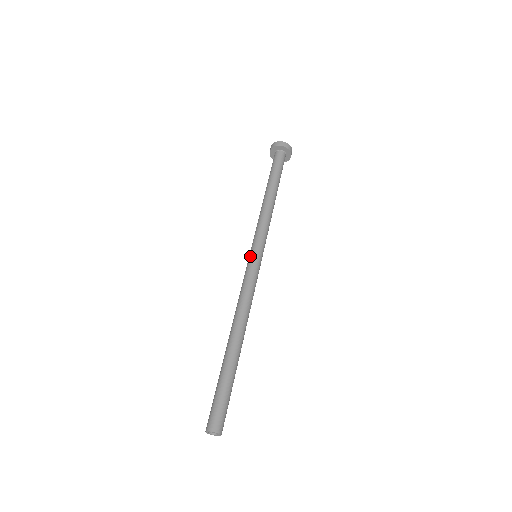
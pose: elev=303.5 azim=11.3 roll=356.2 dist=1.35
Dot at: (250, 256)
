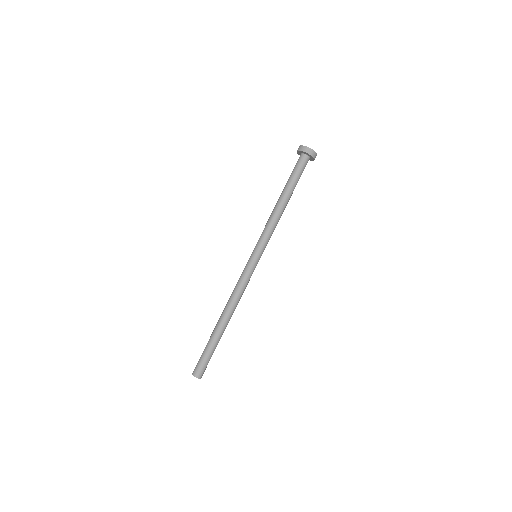
Dot at: (252, 257)
